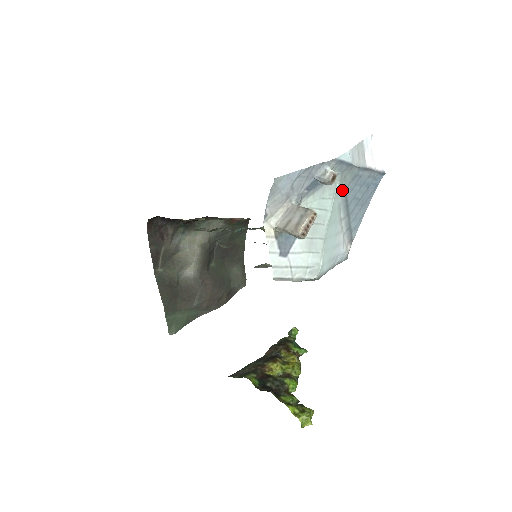
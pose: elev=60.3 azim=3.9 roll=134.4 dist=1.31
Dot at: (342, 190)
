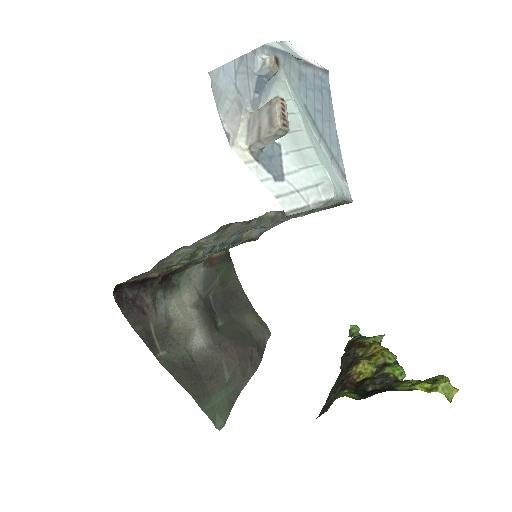
Dot at: (296, 96)
